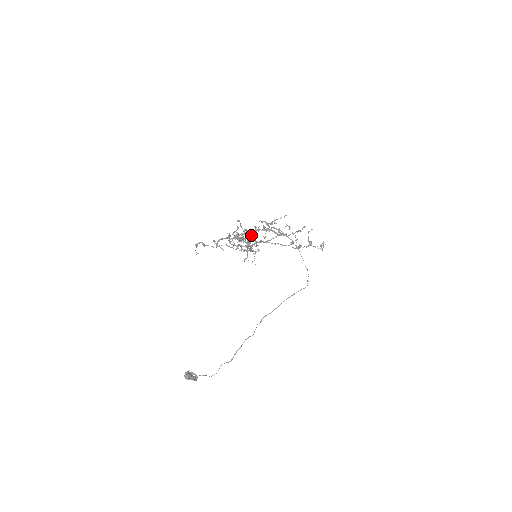
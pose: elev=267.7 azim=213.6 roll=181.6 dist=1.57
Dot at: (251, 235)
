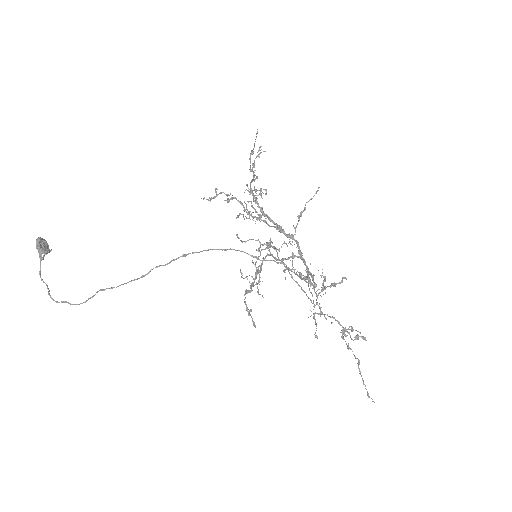
Dot at: (269, 218)
